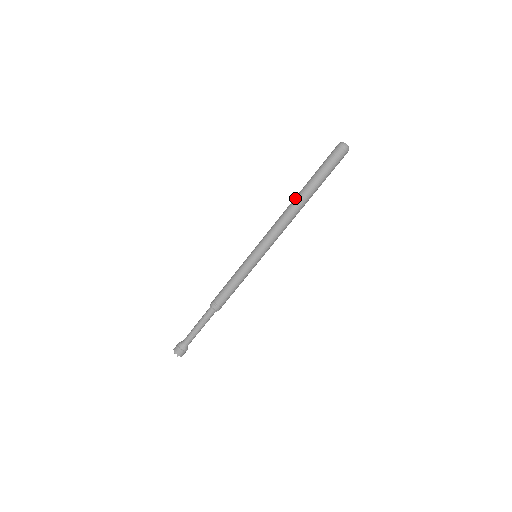
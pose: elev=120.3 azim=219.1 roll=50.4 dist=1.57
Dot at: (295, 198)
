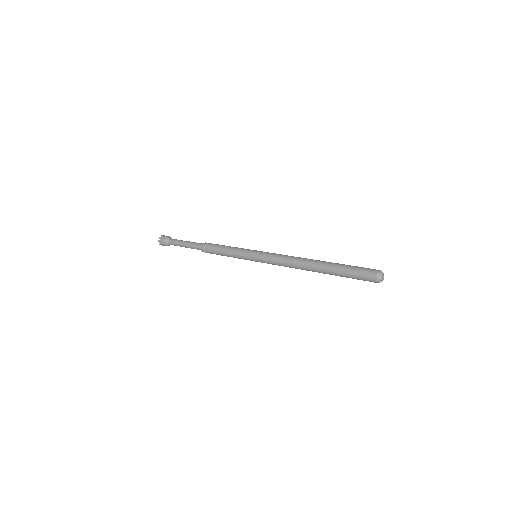
Dot at: (313, 263)
